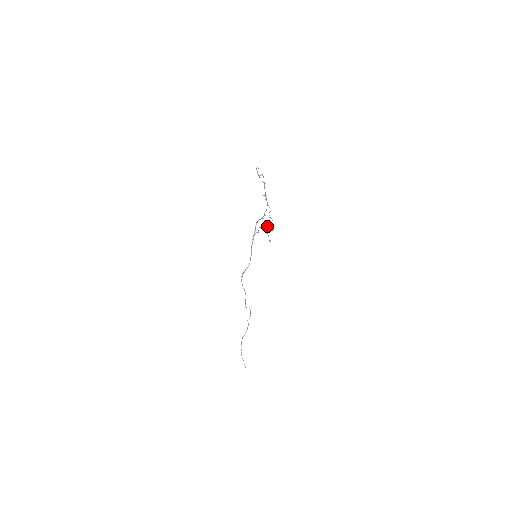
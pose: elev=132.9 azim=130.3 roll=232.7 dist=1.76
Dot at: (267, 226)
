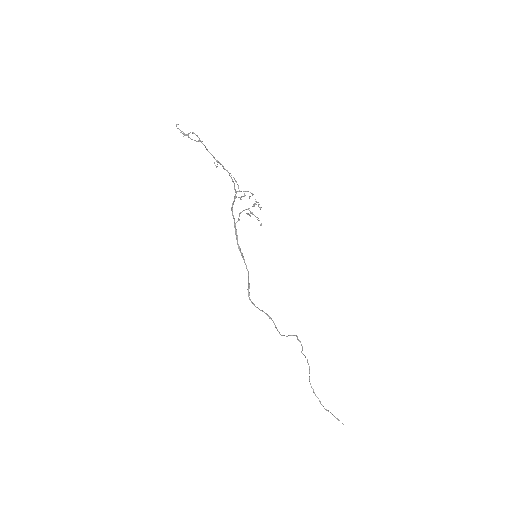
Dot at: occluded
